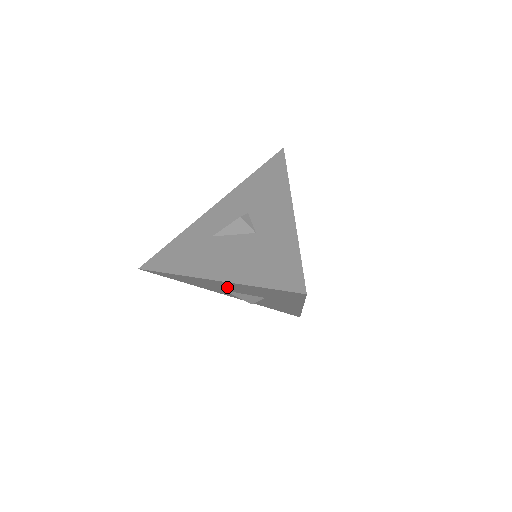
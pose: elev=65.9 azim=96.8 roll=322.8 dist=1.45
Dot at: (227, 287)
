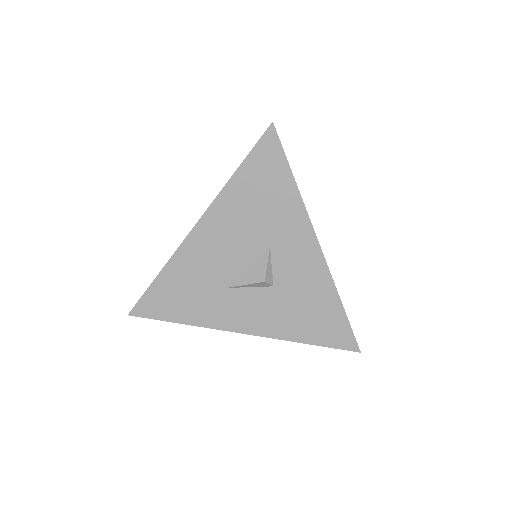
Dot at: (222, 250)
